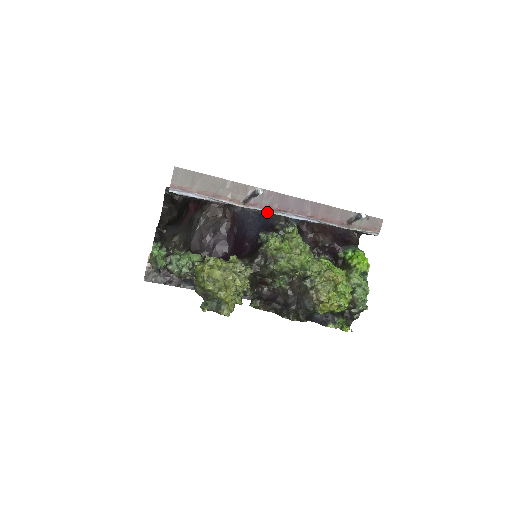
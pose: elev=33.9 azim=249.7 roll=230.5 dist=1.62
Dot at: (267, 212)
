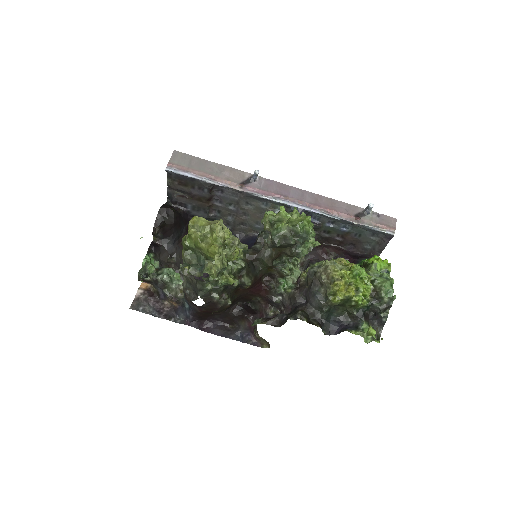
Dot at: (265, 198)
